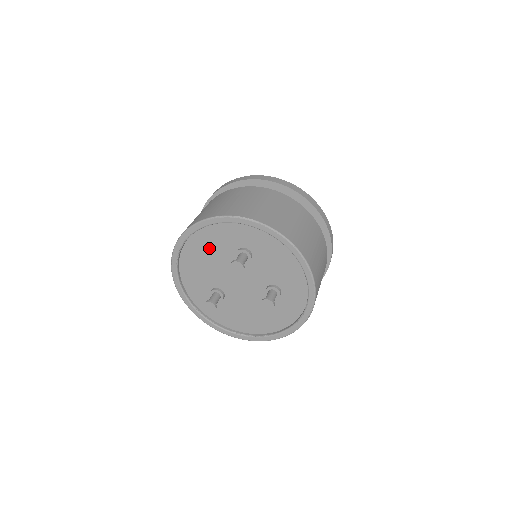
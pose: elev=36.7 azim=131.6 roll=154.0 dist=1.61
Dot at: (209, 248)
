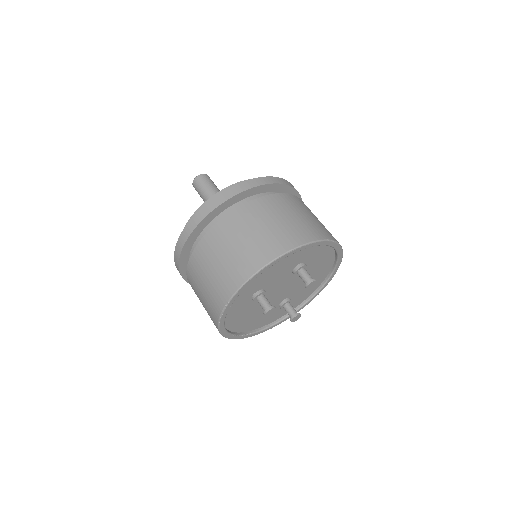
Dot at: (243, 317)
